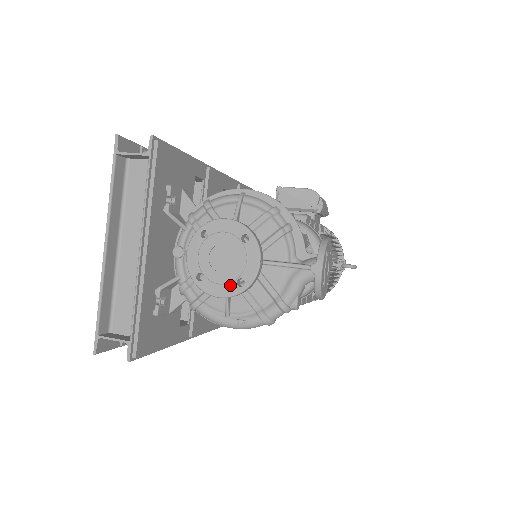
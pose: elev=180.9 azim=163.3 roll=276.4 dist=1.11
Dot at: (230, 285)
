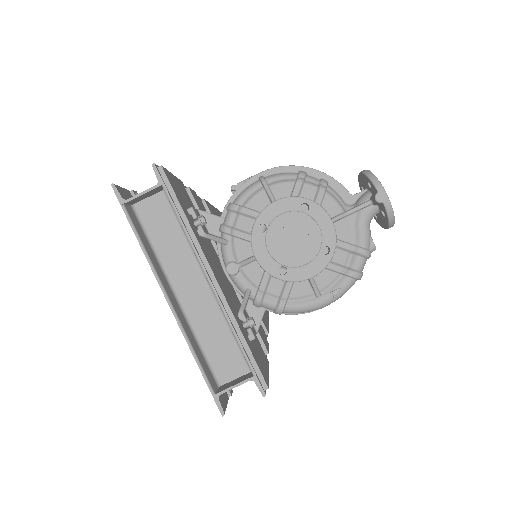
Dot at: (317, 259)
